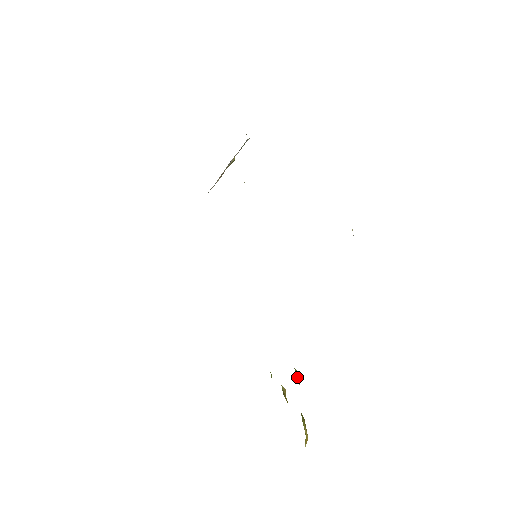
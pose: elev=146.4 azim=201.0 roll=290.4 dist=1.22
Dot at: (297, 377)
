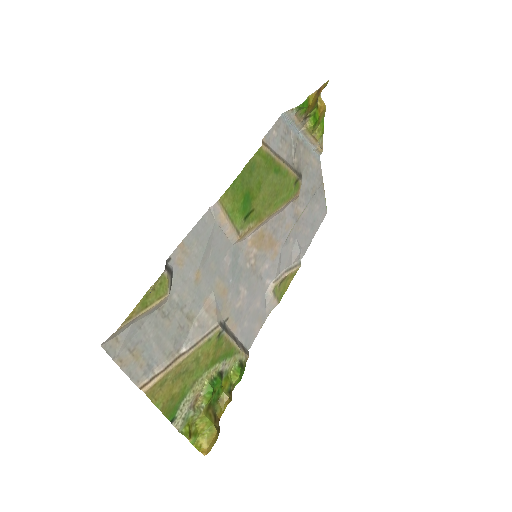
Dot at: (200, 394)
